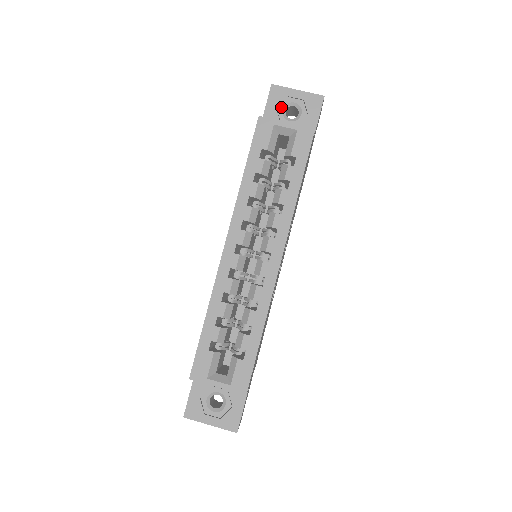
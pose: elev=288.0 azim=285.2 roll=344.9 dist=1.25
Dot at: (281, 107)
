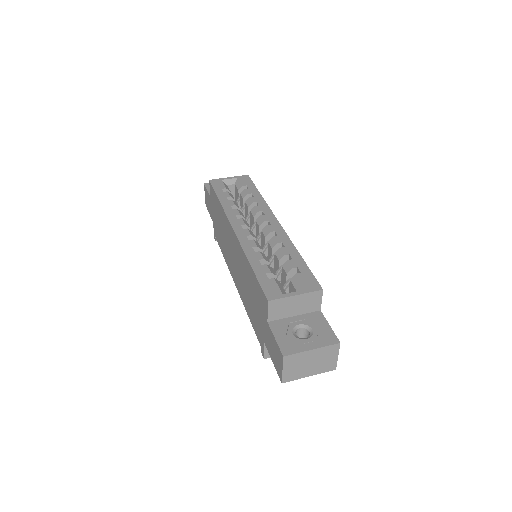
Dot at: occluded
